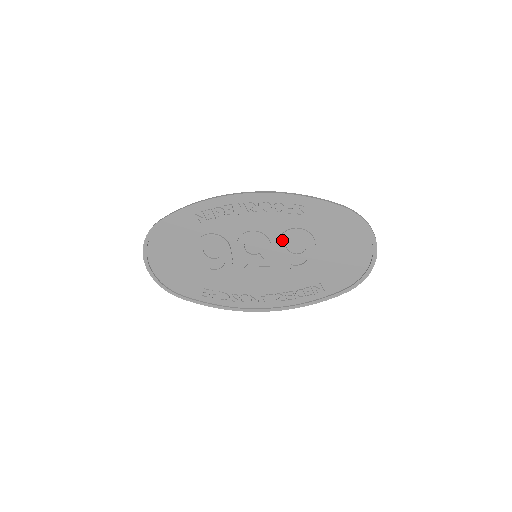
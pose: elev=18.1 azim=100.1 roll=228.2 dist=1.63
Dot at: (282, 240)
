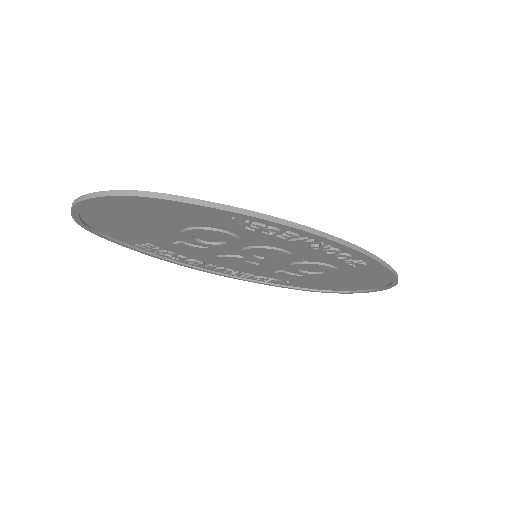
Dot at: (305, 265)
